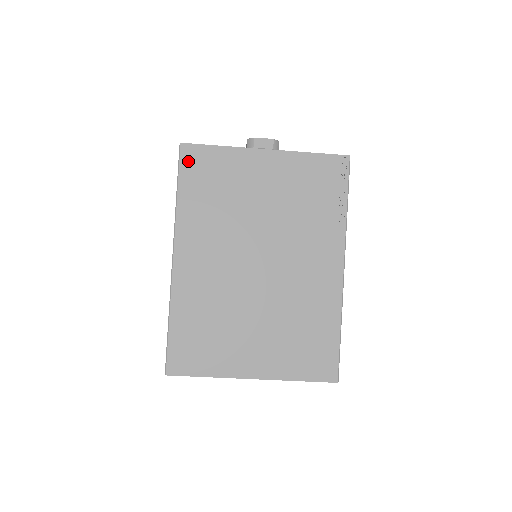
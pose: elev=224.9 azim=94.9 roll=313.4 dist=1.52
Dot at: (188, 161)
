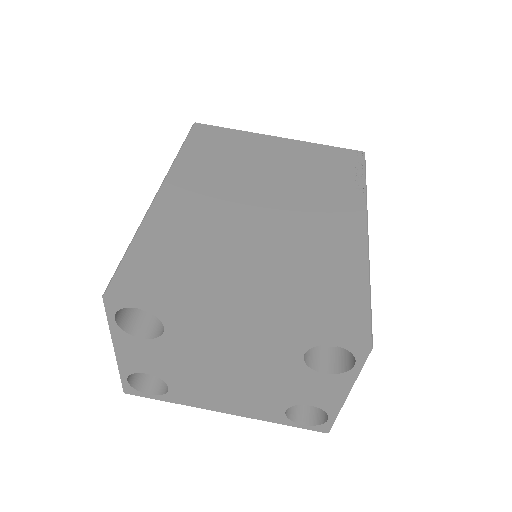
Dot at: (199, 133)
